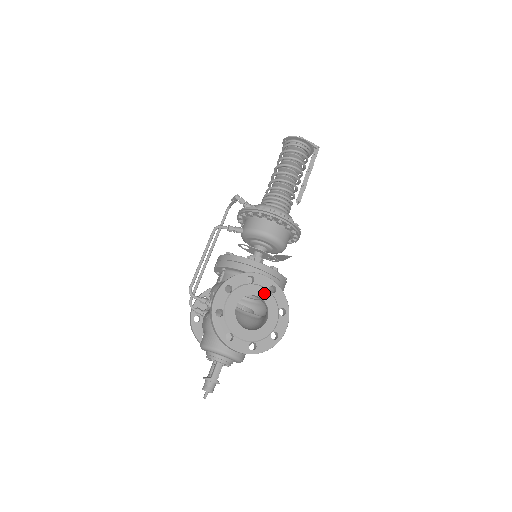
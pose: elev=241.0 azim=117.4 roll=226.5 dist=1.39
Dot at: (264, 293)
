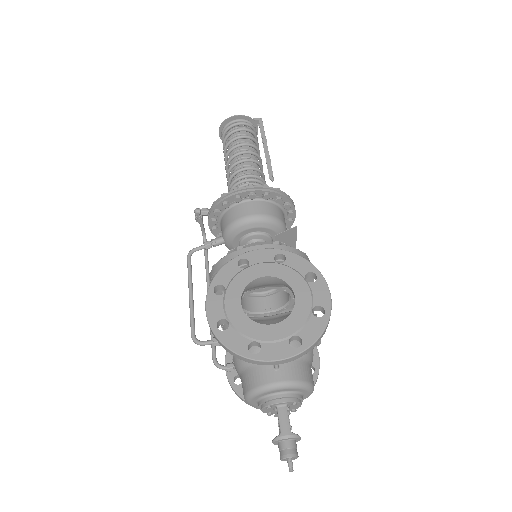
Dot at: (270, 268)
